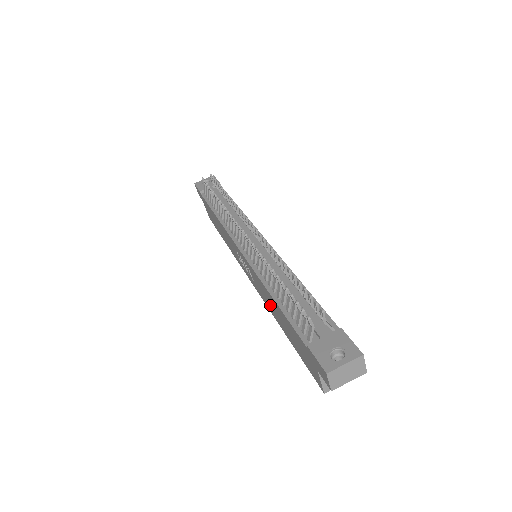
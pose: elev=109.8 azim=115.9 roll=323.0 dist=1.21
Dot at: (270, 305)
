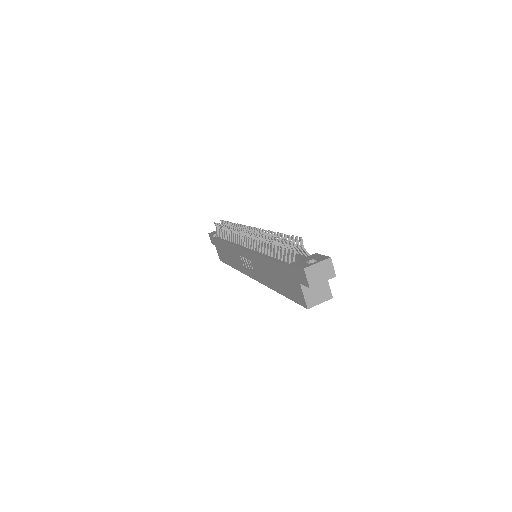
Dot at: (266, 275)
